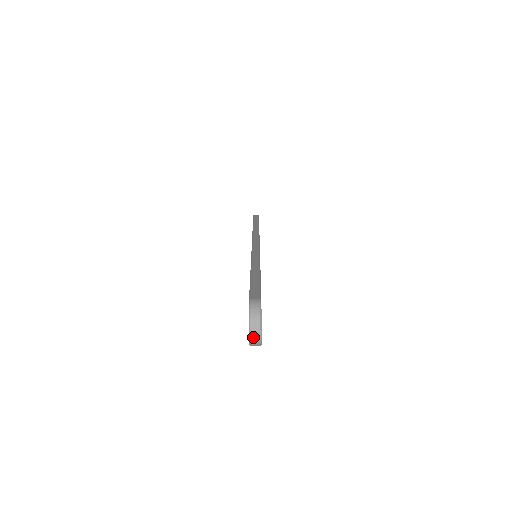
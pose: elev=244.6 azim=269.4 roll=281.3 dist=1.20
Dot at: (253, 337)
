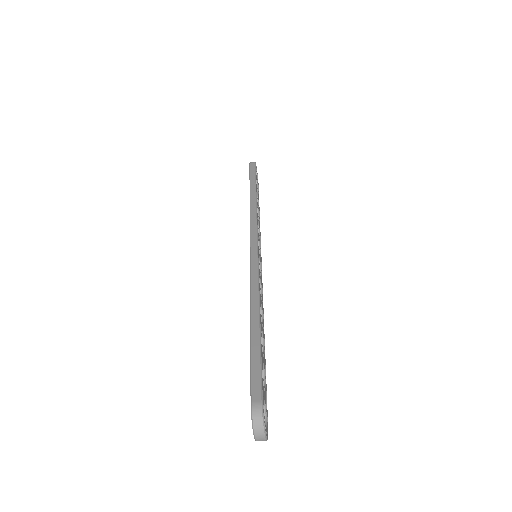
Dot at: (259, 440)
